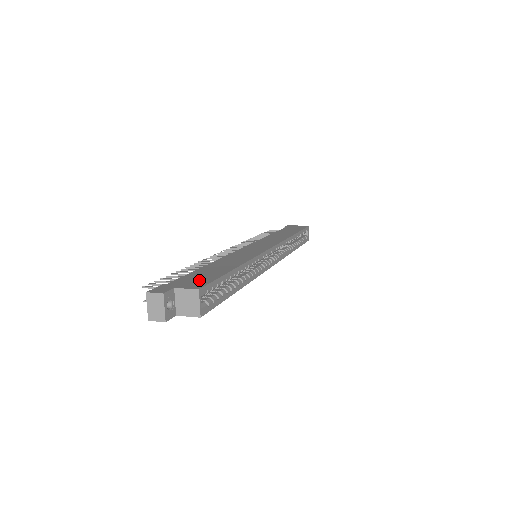
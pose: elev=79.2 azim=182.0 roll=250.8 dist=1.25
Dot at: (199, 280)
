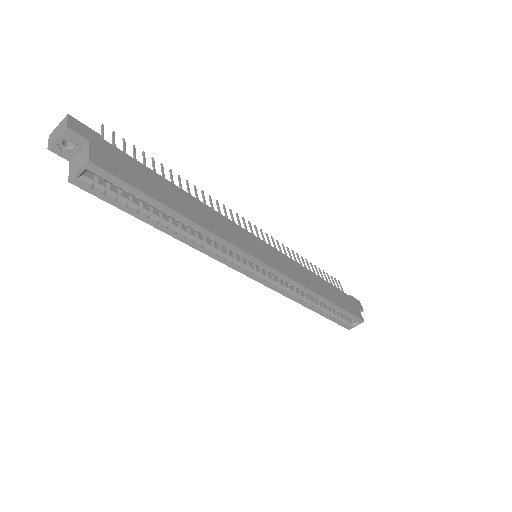
Dot at: (122, 168)
